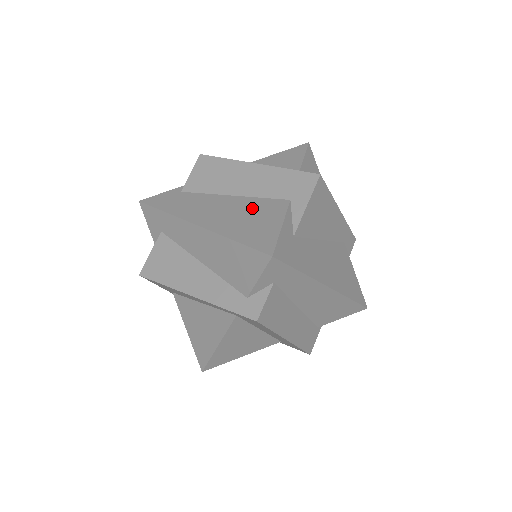
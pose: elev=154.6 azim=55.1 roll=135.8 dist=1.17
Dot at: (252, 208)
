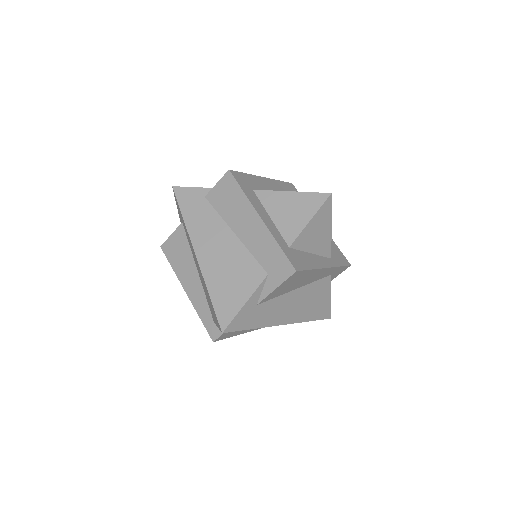
Dot at: (239, 264)
